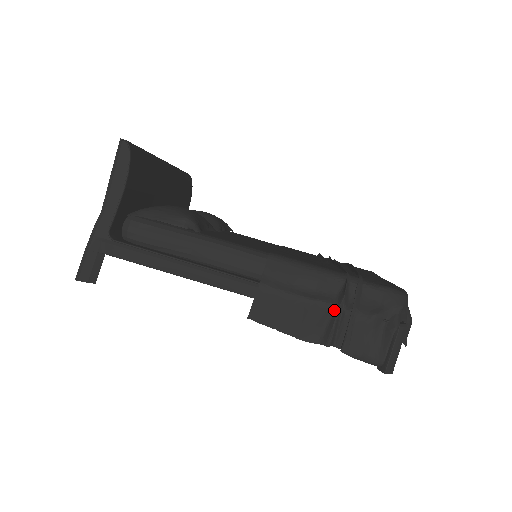
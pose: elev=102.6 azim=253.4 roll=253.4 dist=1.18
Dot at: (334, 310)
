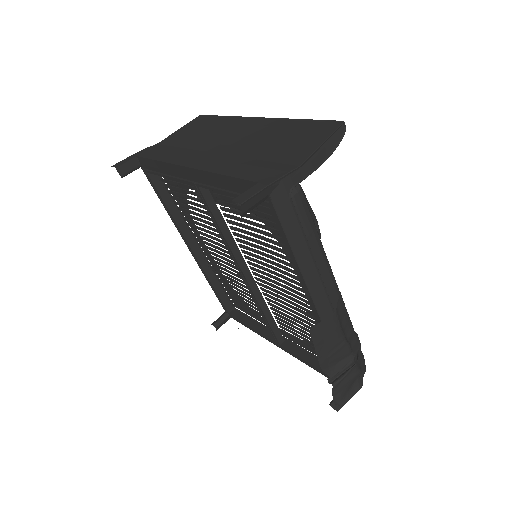
Dot at: (350, 356)
